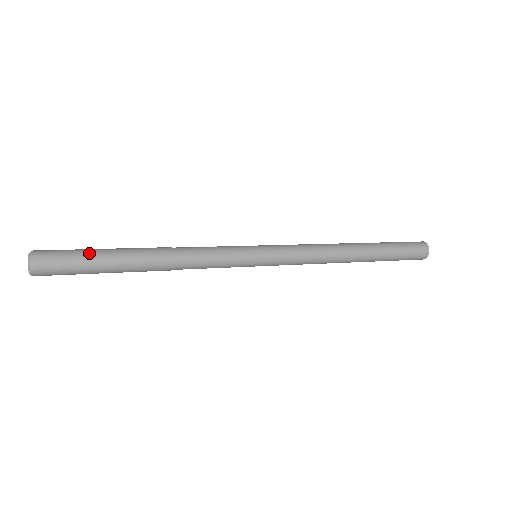
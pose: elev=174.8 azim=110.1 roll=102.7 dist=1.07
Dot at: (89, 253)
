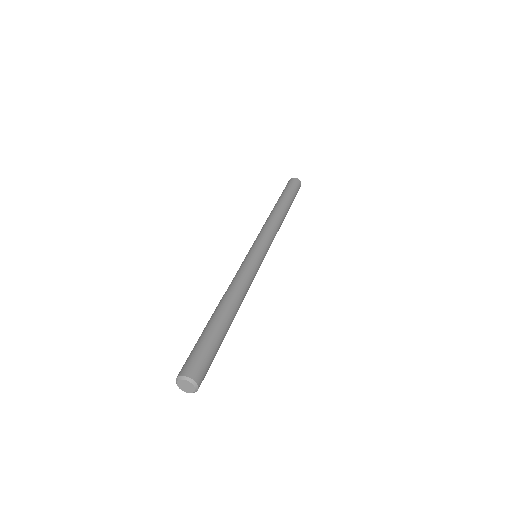
Dot at: (214, 343)
